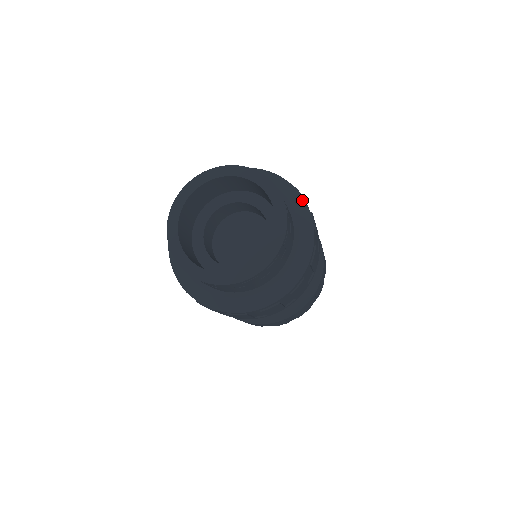
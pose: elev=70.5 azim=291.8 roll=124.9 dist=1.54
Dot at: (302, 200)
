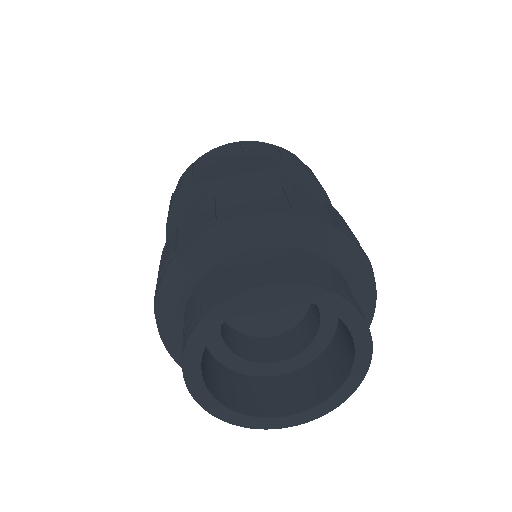
Dot at: (272, 217)
